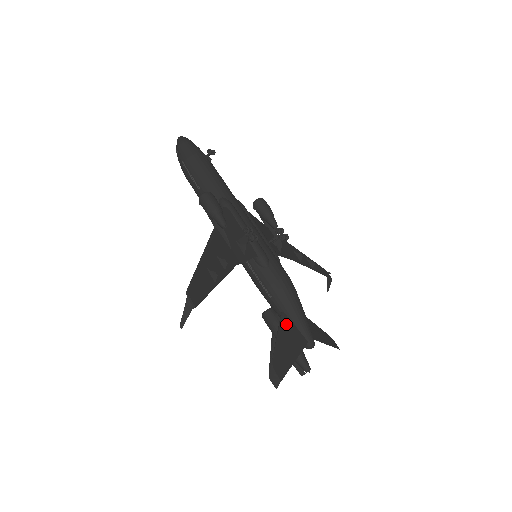
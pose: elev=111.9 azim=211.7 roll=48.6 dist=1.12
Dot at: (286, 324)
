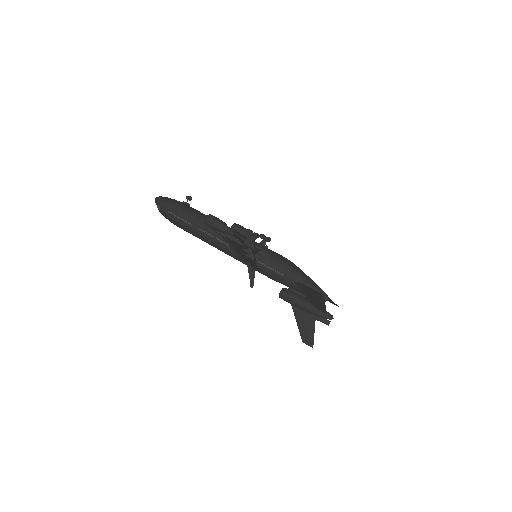
Dot at: (304, 287)
